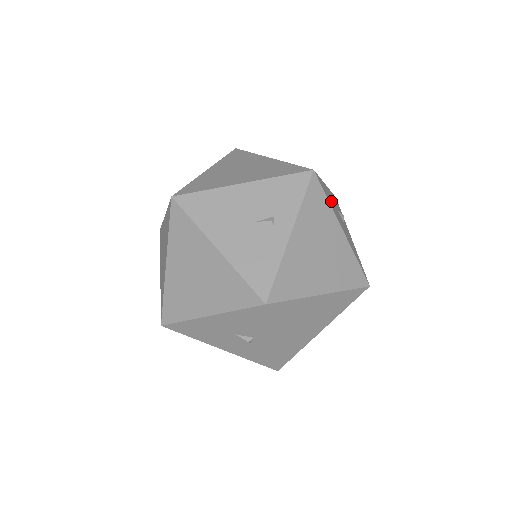
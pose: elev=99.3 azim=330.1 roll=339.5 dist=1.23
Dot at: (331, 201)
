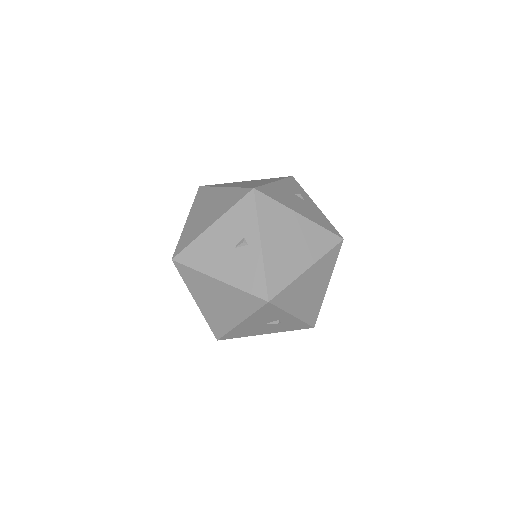
Dot at: (282, 195)
